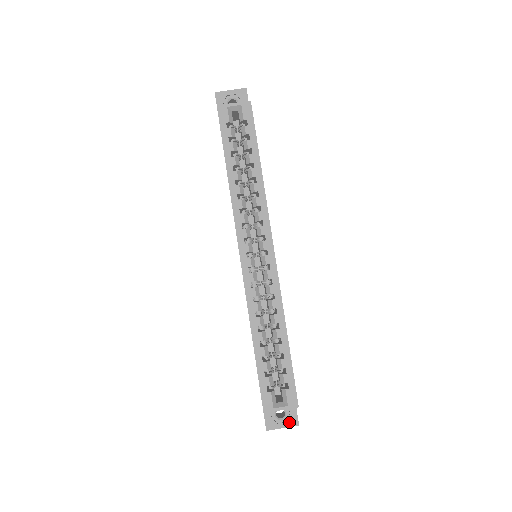
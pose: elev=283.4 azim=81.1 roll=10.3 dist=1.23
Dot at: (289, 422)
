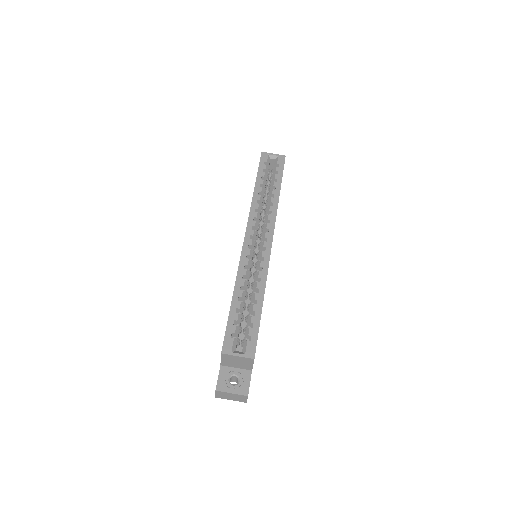
Dot at: (240, 390)
